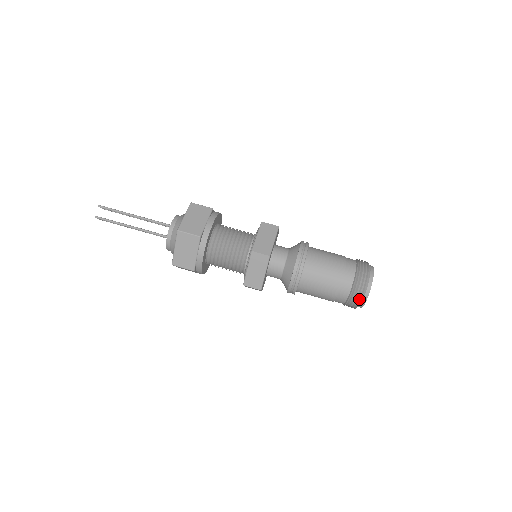
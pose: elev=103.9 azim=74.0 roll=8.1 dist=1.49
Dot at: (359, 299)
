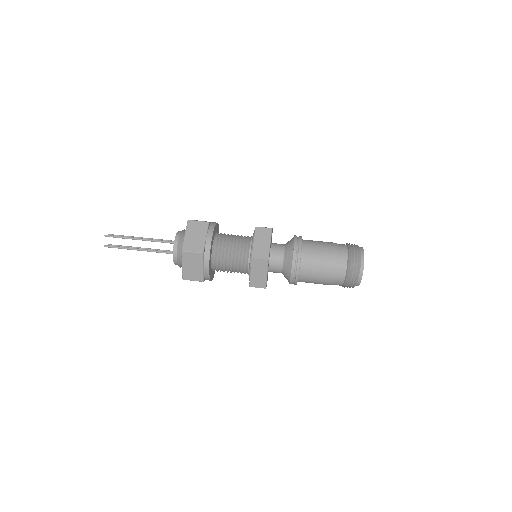
Dot at: (354, 281)
